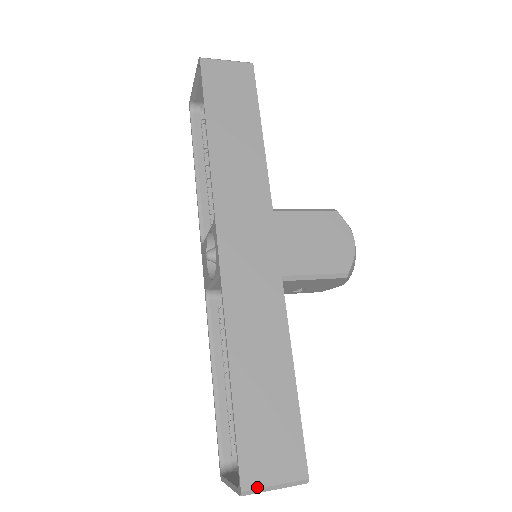
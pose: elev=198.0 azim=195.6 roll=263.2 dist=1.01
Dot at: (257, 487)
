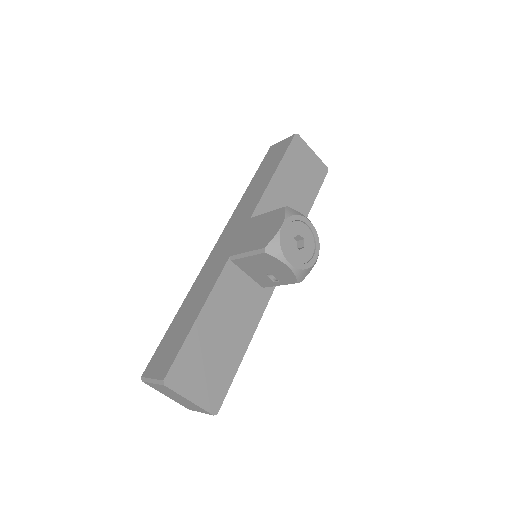
Dot at: (146, 377)
